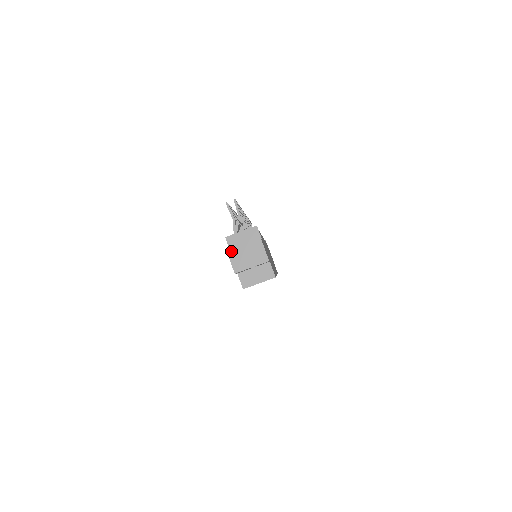
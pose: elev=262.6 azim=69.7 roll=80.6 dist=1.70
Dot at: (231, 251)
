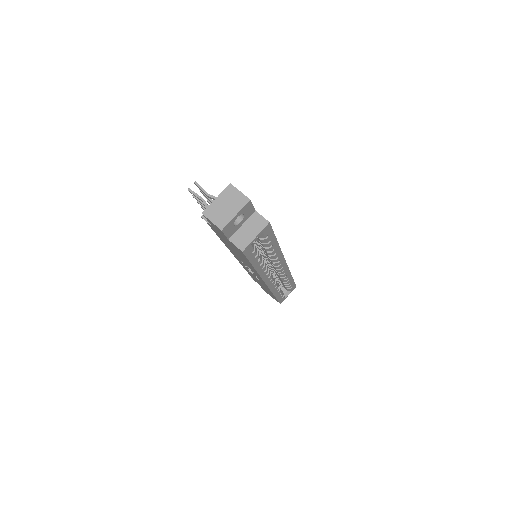
Dot at: (207, 211)
